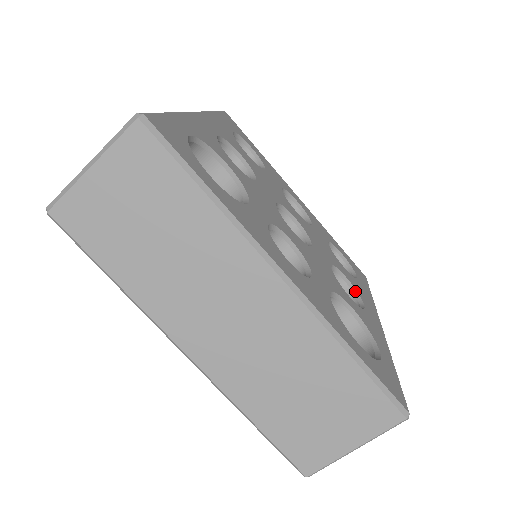
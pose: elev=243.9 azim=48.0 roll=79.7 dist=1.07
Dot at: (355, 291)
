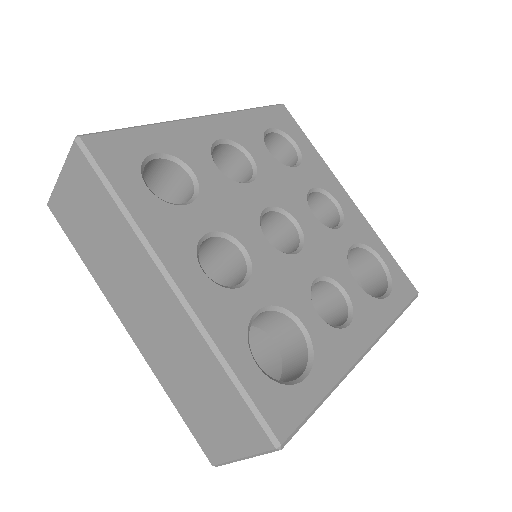
Dot at: (322, 191)
